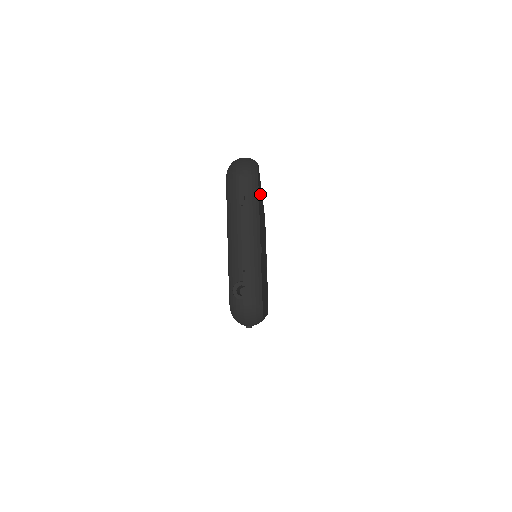
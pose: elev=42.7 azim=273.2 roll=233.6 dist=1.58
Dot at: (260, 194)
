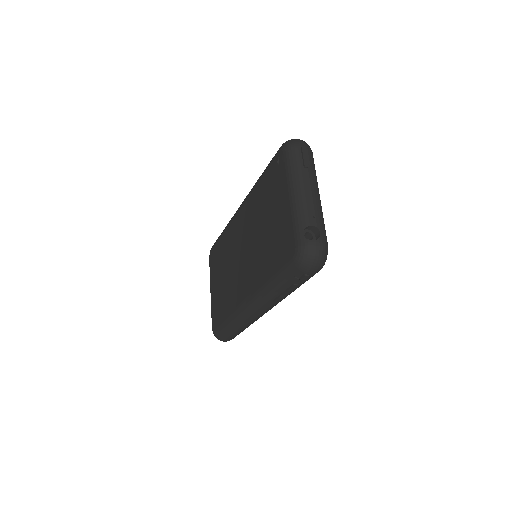
Dot at: occluded
